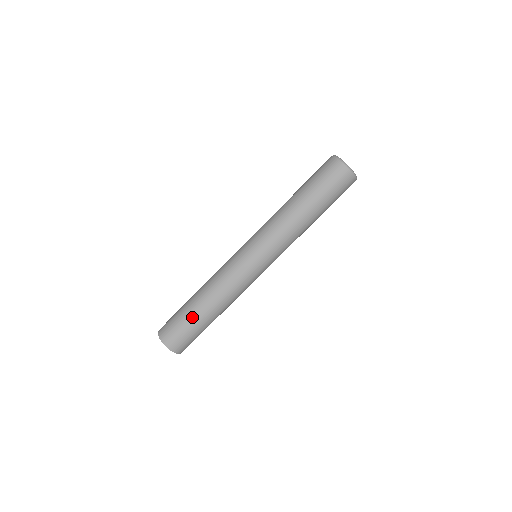
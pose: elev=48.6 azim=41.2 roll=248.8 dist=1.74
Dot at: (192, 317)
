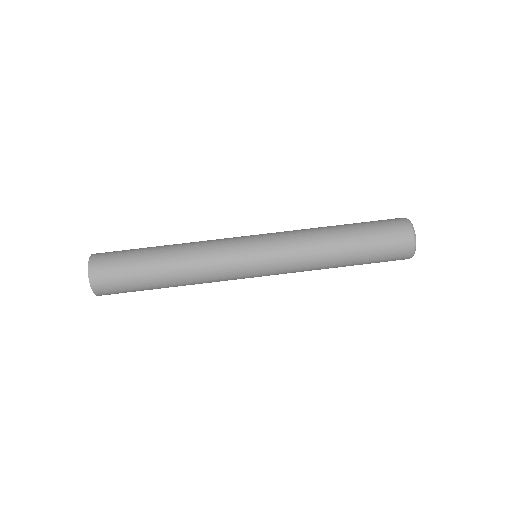
Dot at: (142, 255)
